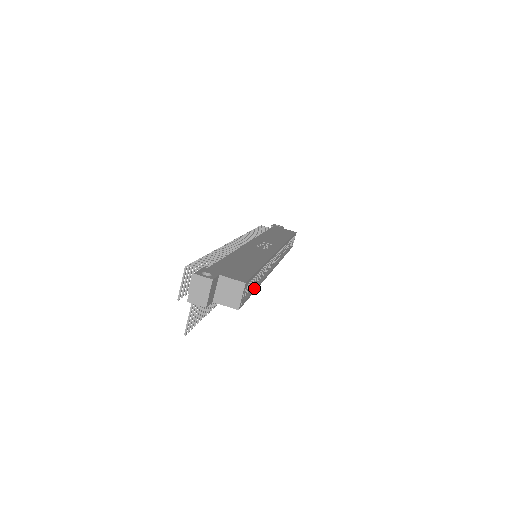
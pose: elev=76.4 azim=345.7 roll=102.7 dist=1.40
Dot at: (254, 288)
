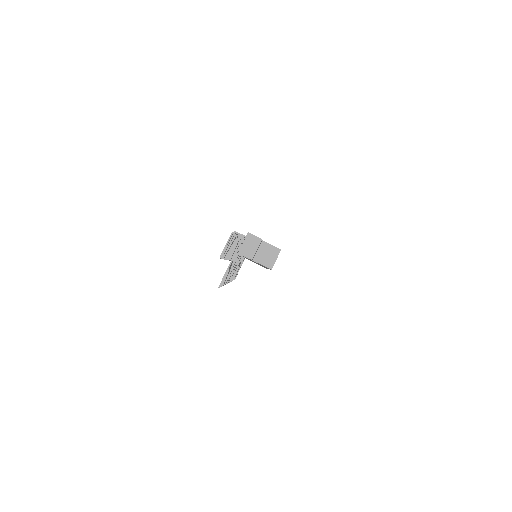
Dot at: occluded
